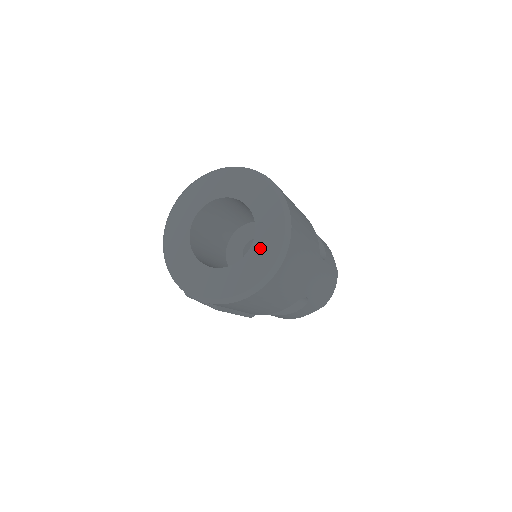
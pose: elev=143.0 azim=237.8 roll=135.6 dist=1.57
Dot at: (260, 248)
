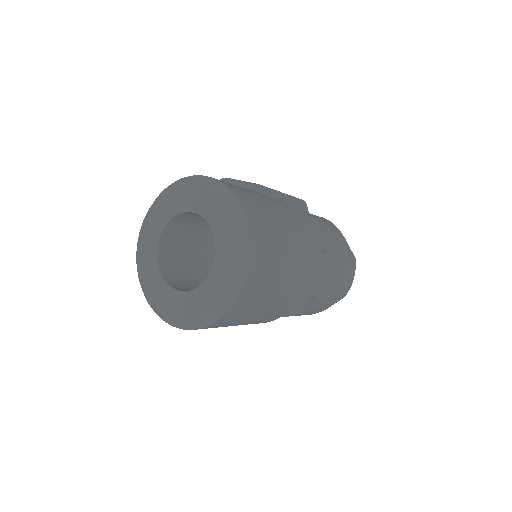
Dot at: (221, 266)
